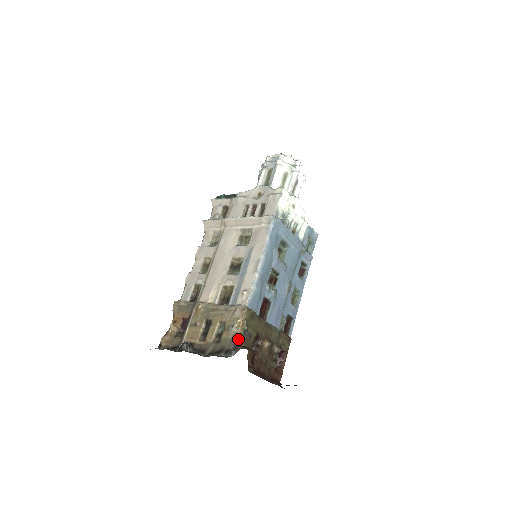
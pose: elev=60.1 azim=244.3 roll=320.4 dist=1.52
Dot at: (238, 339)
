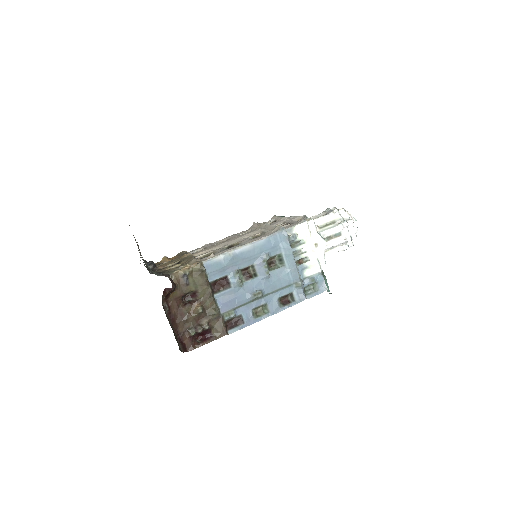
Dot at: (175, 274)
